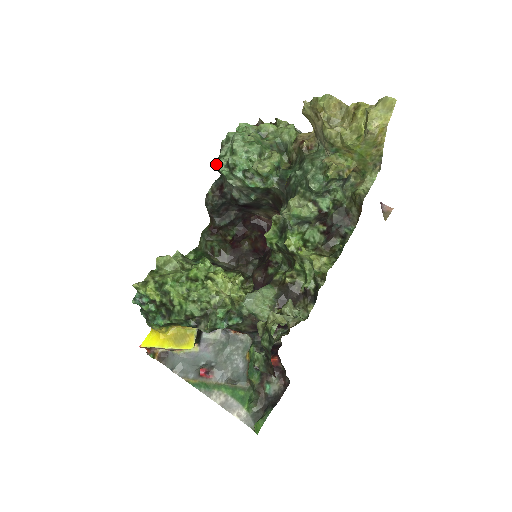
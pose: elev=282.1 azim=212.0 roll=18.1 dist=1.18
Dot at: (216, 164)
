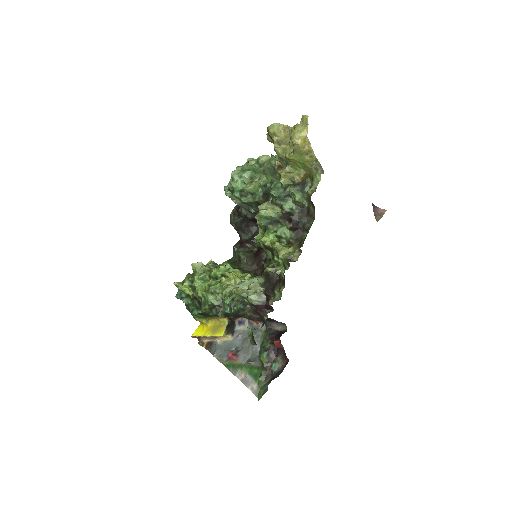
Dot at: (224, 190)
